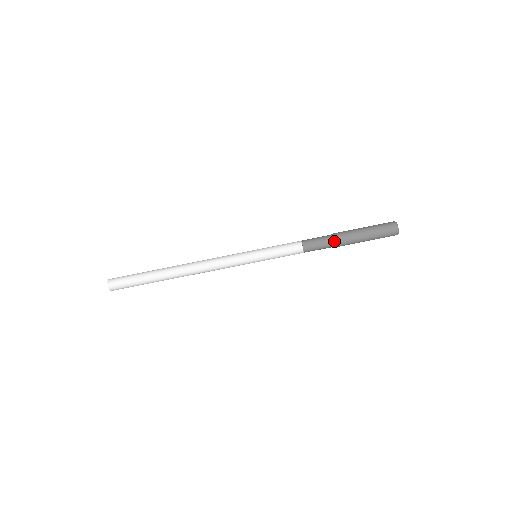
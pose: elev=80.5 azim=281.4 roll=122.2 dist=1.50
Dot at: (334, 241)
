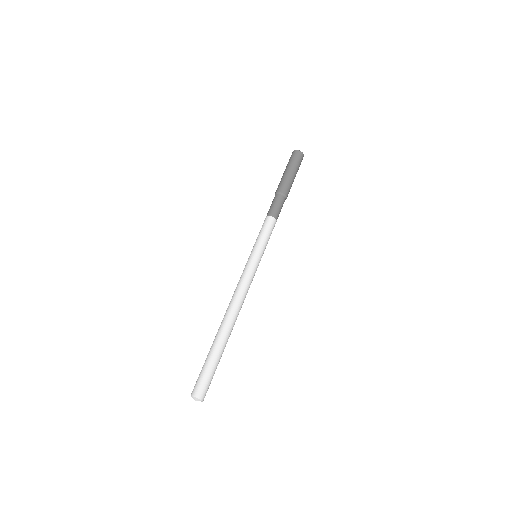
Dot at: (276, 193)
